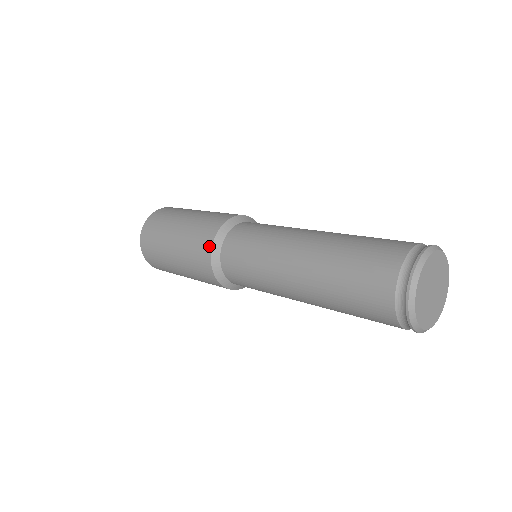
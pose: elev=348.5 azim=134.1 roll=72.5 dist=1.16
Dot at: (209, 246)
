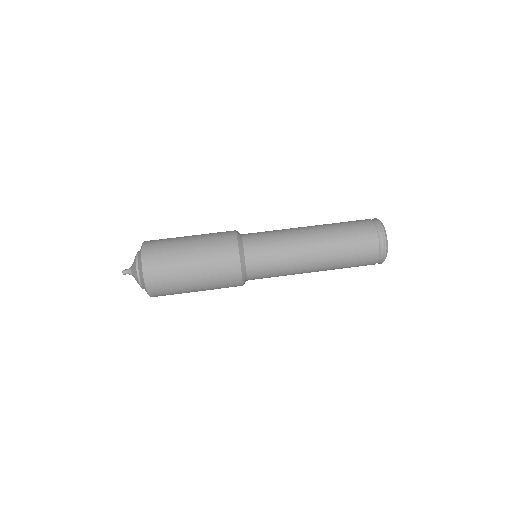
Dot at: occluded
